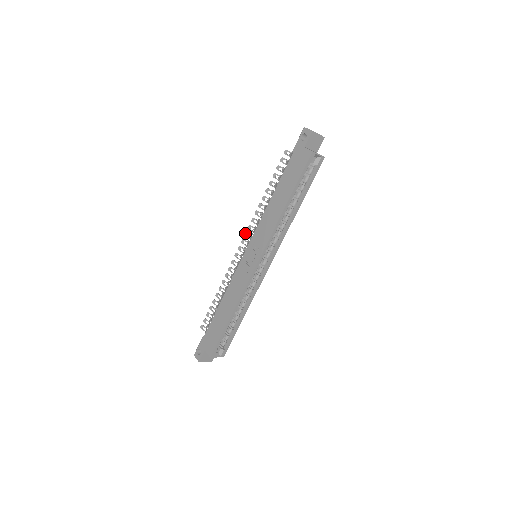
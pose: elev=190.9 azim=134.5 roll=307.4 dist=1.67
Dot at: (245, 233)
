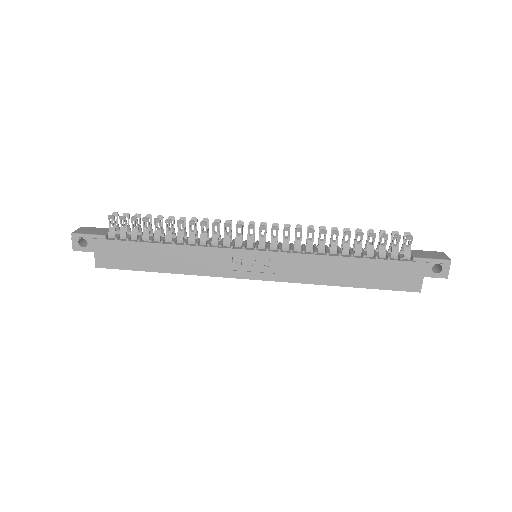
Dot at: (276, 227)
